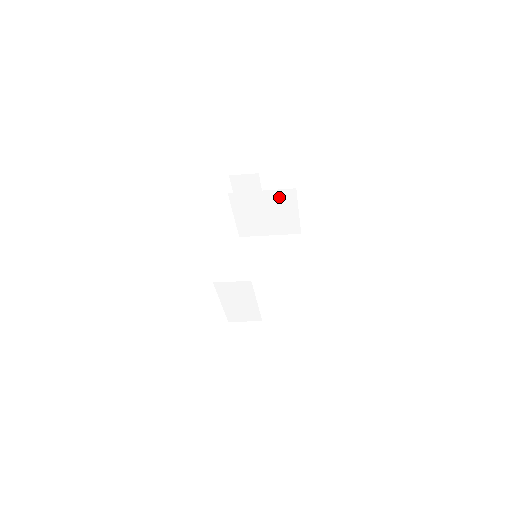
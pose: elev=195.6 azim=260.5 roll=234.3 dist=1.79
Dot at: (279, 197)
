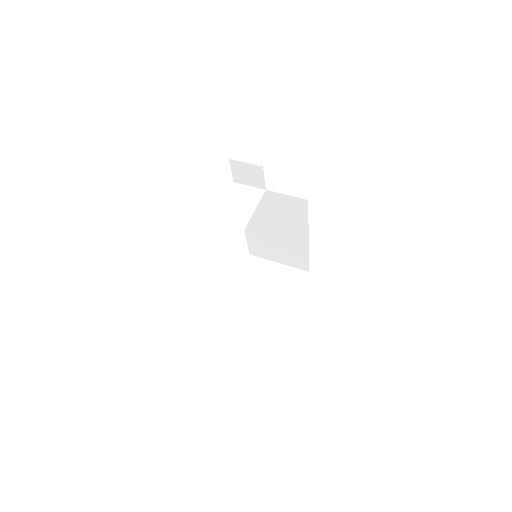
Dot at: occluded
